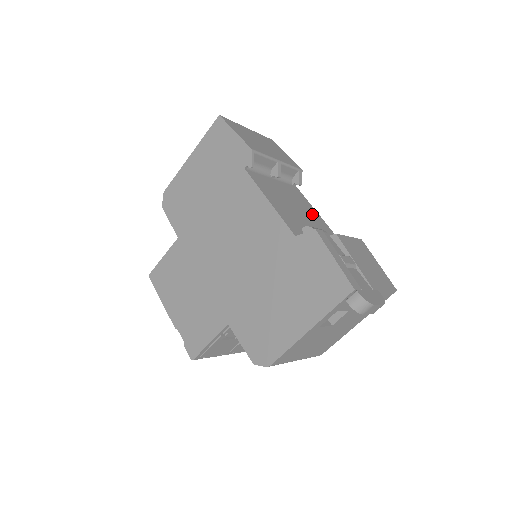
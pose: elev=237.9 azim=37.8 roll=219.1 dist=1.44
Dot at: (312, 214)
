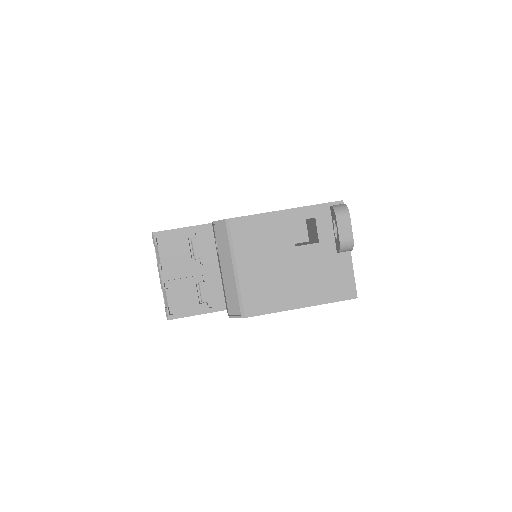
Dot at: occluded
